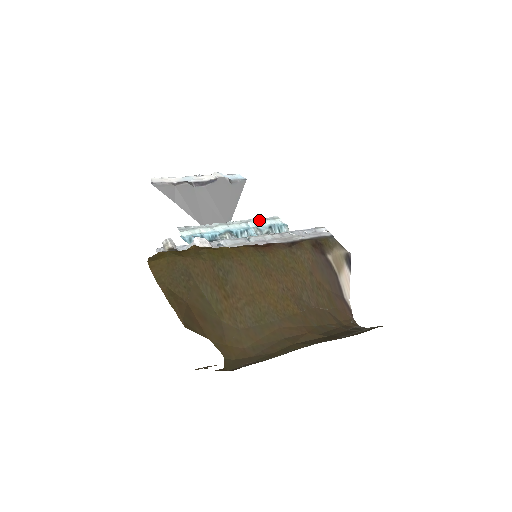
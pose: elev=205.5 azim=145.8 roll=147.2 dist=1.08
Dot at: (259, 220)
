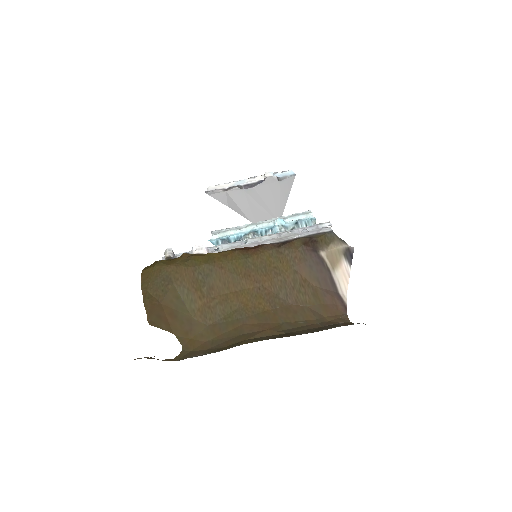
Dot at: (289, 217)
